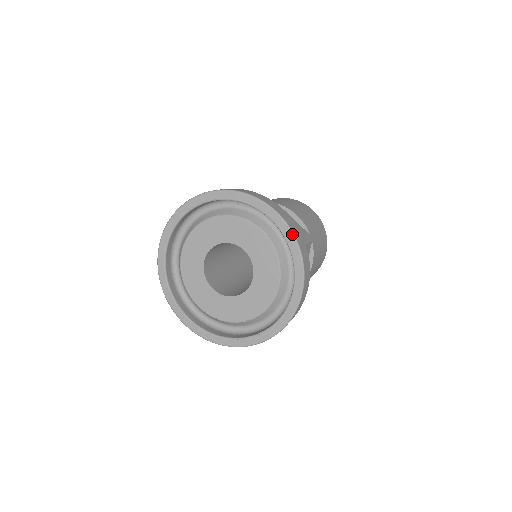
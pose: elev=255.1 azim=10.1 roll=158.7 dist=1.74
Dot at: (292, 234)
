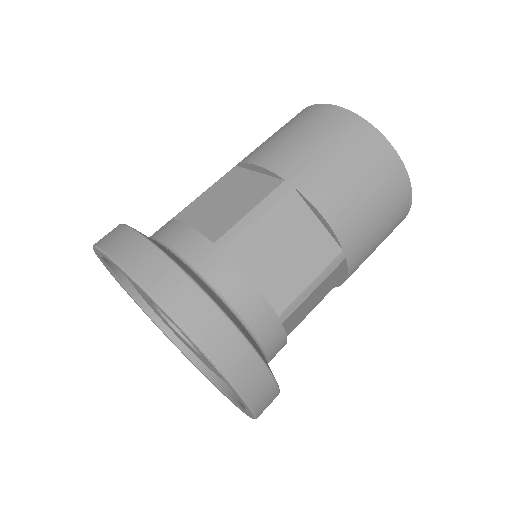
Dot at: (227, 381)
